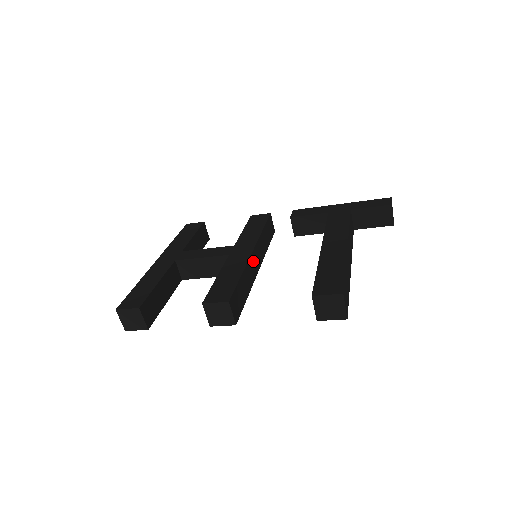
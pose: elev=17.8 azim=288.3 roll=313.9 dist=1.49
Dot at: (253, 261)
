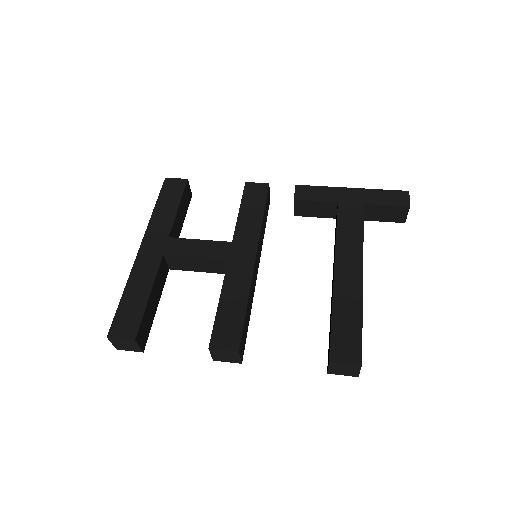
Dot at: (255, 270)
